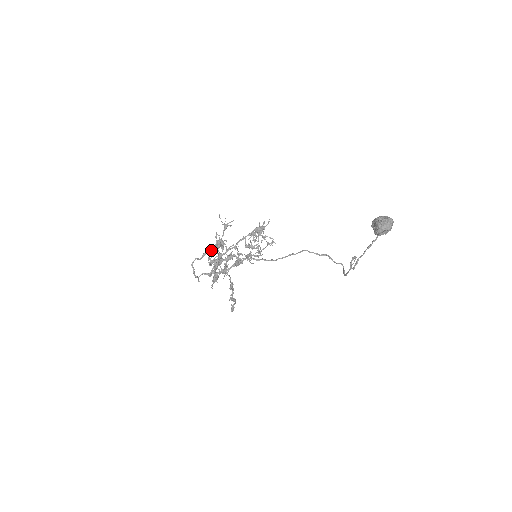
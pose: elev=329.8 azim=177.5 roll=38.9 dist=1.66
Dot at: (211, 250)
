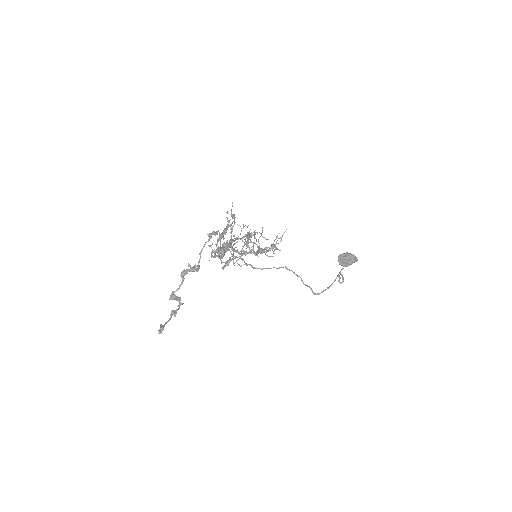
Dot at: occluded
